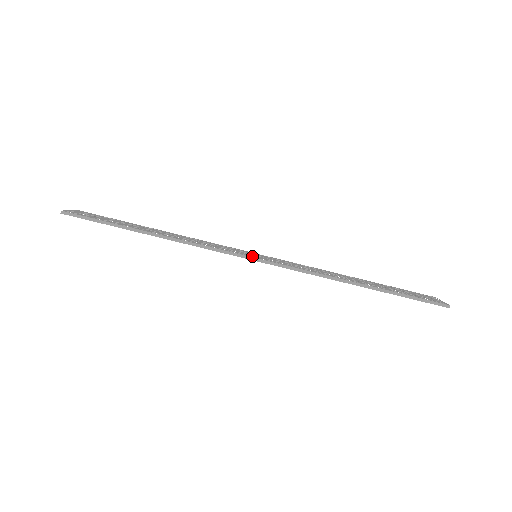
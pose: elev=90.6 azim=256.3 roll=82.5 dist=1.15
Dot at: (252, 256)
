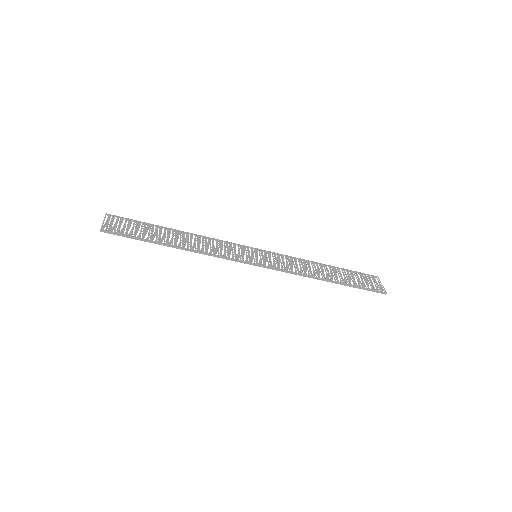
Dot at: (255, 261)
